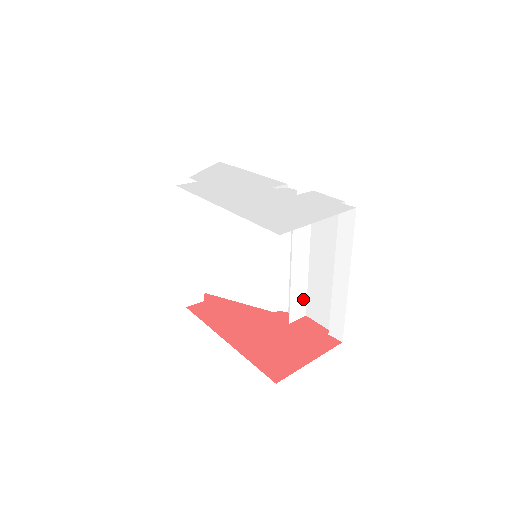
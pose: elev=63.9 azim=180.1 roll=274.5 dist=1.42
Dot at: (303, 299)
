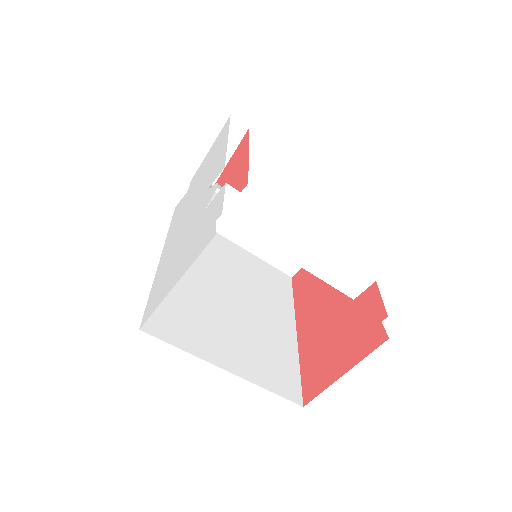
Dot at: (350, 271)
